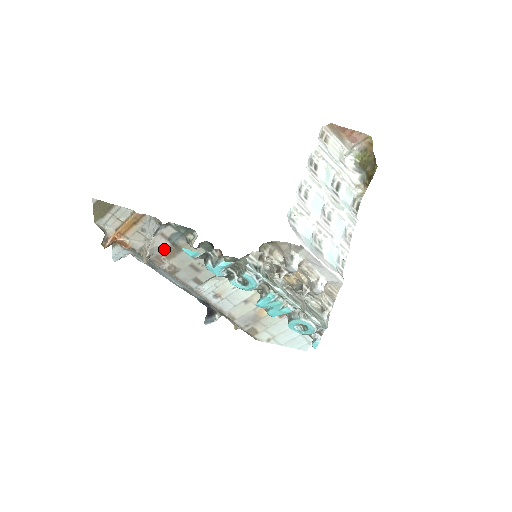
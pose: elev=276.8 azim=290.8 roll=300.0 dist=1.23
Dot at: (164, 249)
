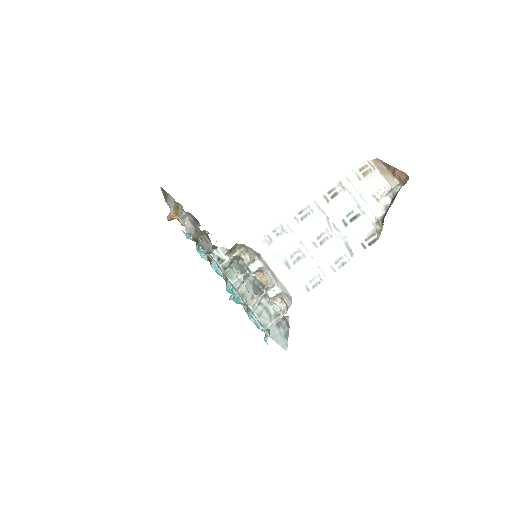
Dot at: (195, 231)
